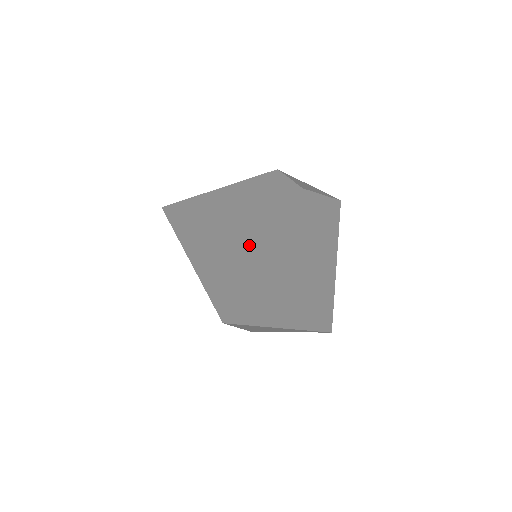
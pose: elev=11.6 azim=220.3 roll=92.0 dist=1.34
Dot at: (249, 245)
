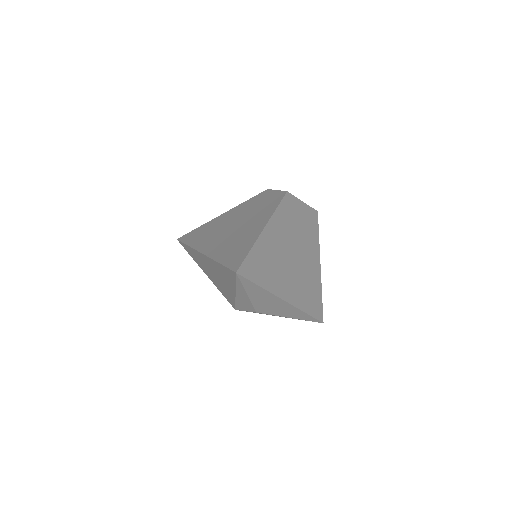
Dot at: (251, 230)
